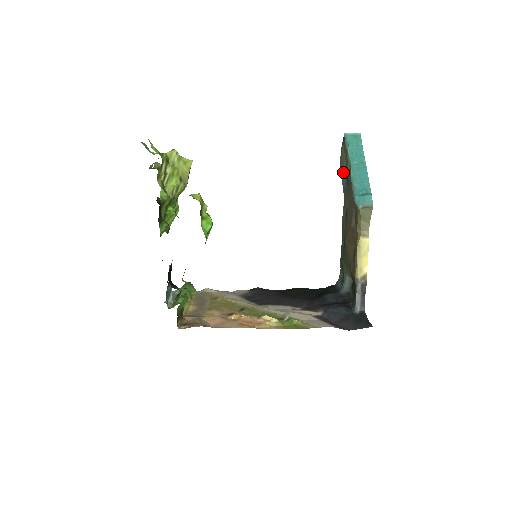
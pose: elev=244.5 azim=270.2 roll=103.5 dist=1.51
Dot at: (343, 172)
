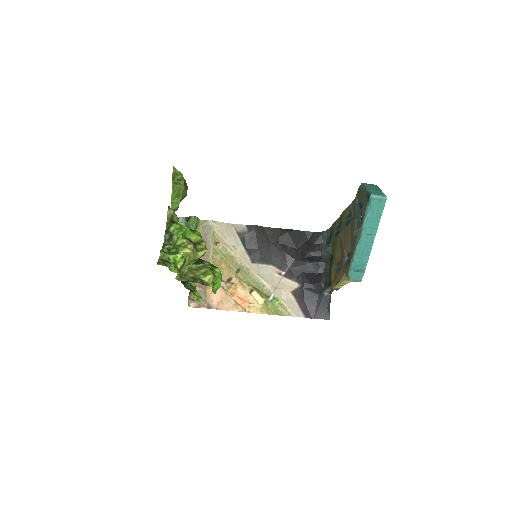
Dot at: (359, 196)
